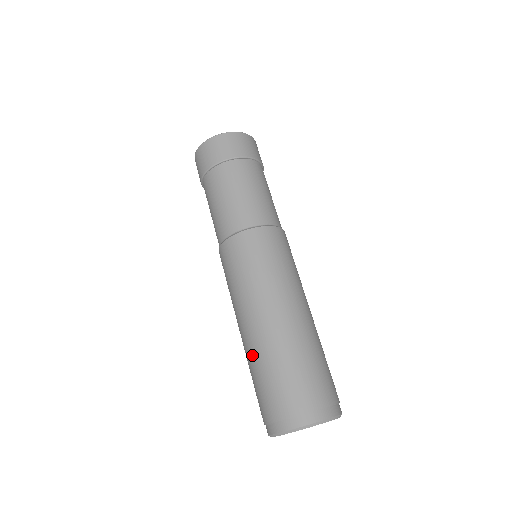
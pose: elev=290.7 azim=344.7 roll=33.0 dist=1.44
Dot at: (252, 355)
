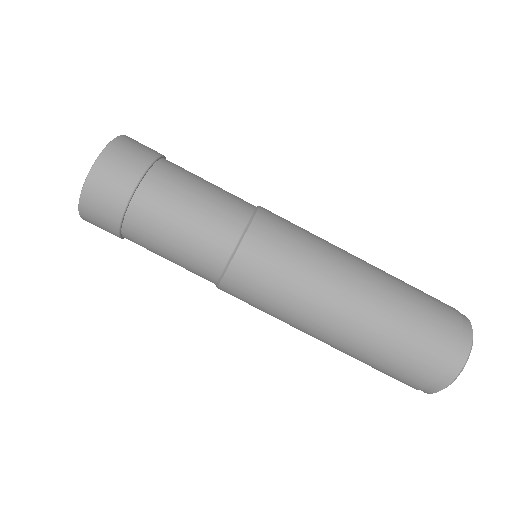
Dot at: occluded
